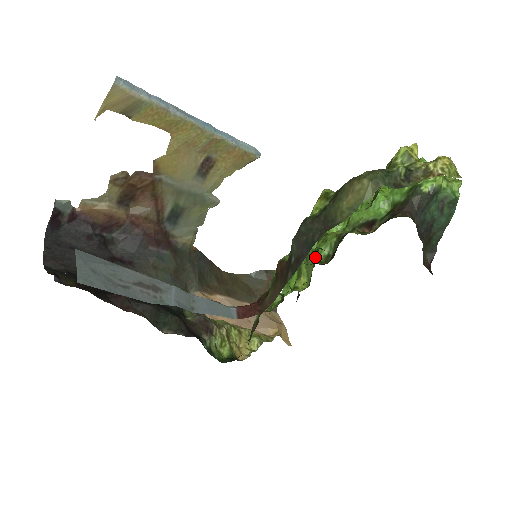
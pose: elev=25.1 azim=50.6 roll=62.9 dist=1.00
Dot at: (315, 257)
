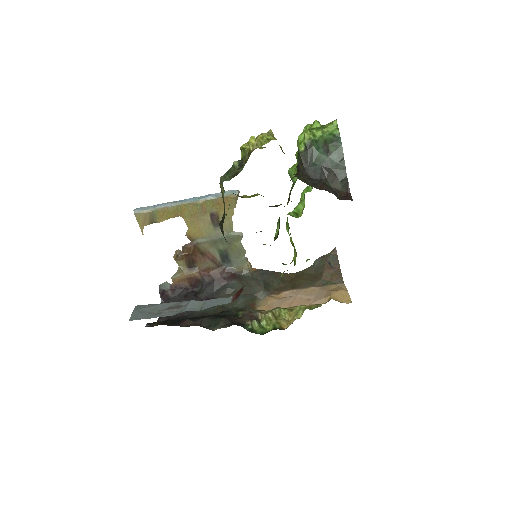
Dot at: occluded
